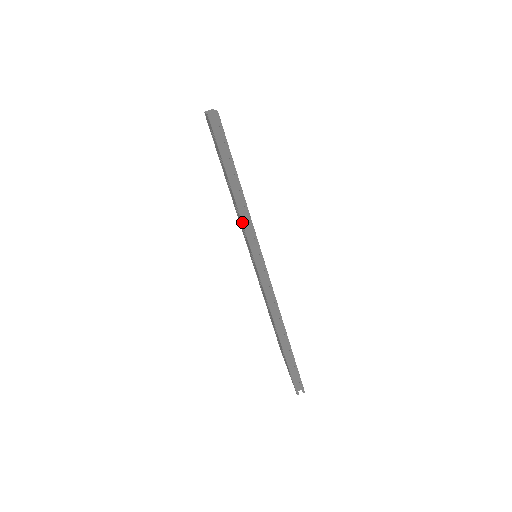
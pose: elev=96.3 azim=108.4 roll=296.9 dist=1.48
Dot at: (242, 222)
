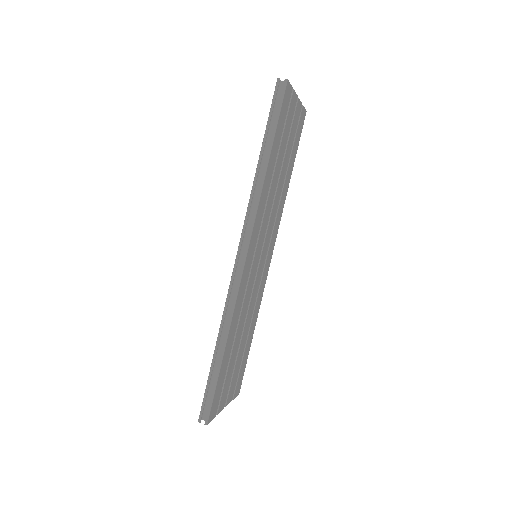
Dot at: (250, 195)
